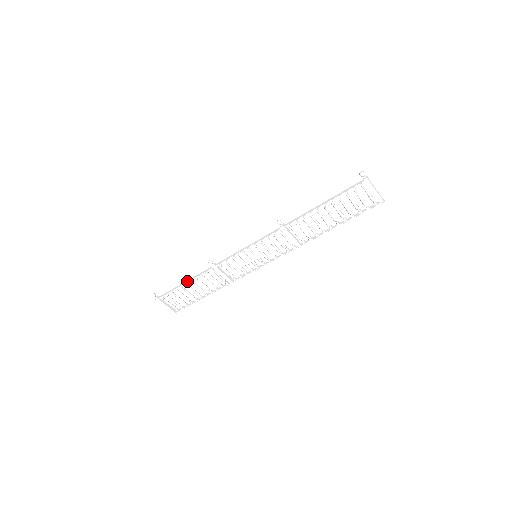
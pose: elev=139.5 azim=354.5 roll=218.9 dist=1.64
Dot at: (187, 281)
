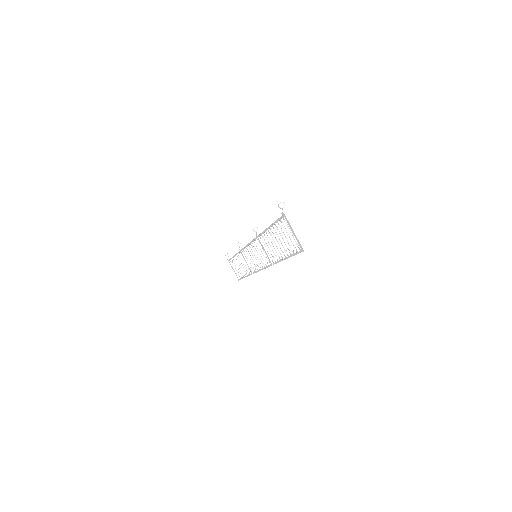
Dot at: occluded
